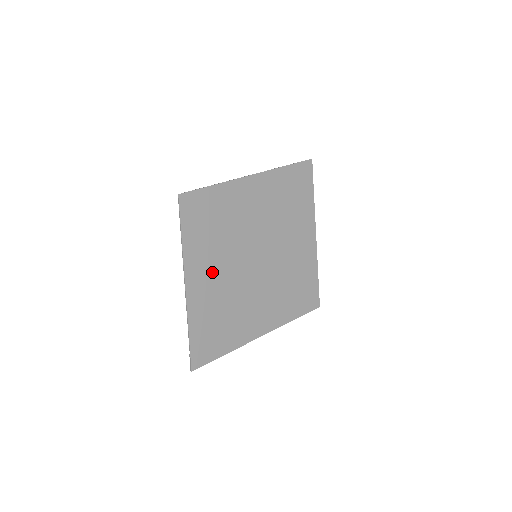
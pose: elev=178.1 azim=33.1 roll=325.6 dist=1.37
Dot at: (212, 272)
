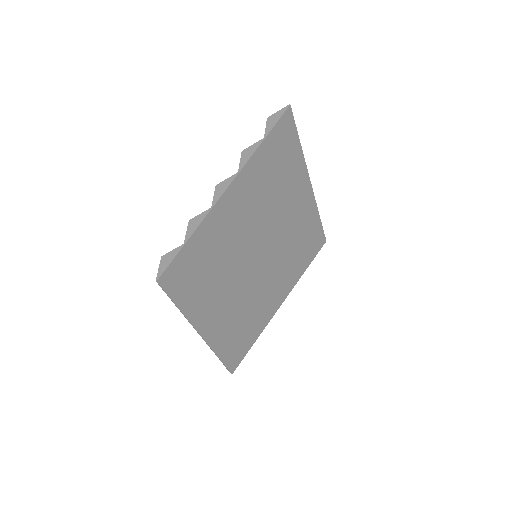
Dot at: (220, 306)
